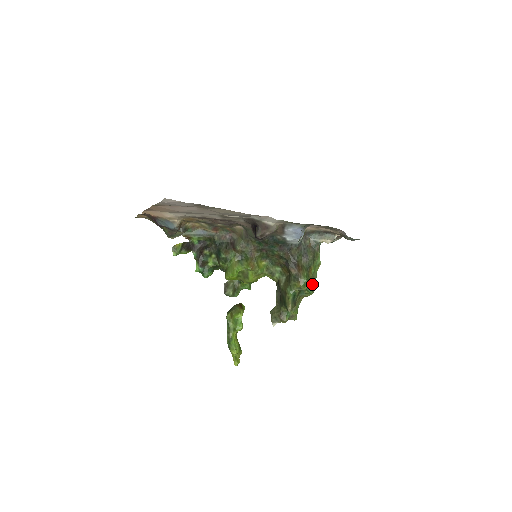
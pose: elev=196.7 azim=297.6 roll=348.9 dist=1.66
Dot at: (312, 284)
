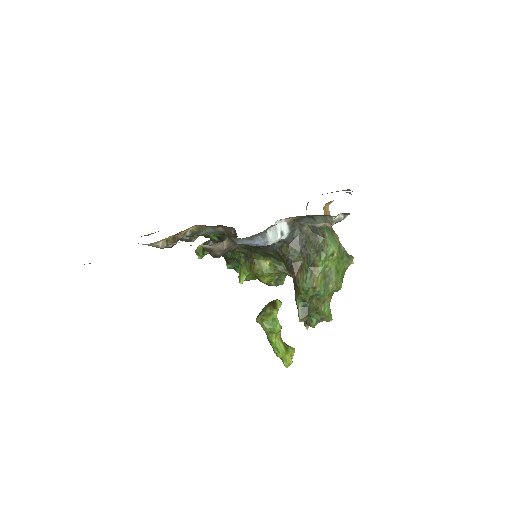
Dot at: (321, 286)
